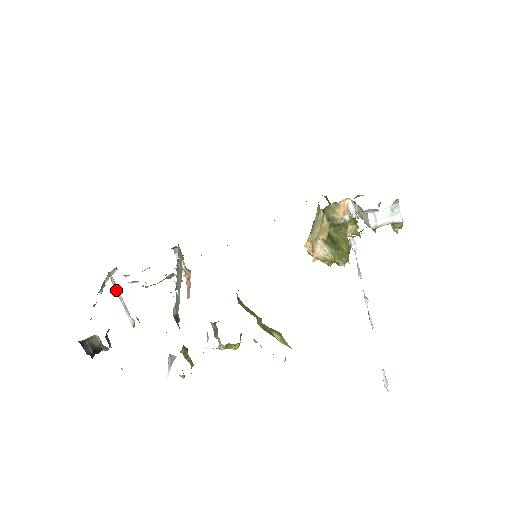
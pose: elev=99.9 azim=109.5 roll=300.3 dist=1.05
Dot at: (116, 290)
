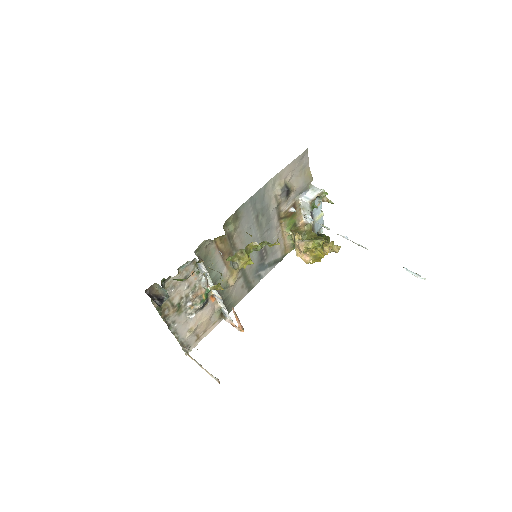
Dot at: (195, 361)
